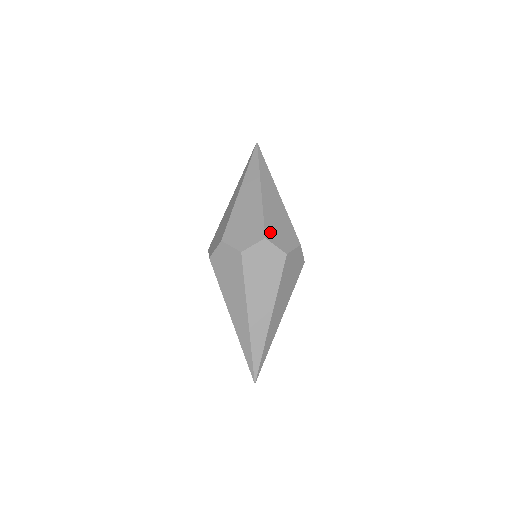
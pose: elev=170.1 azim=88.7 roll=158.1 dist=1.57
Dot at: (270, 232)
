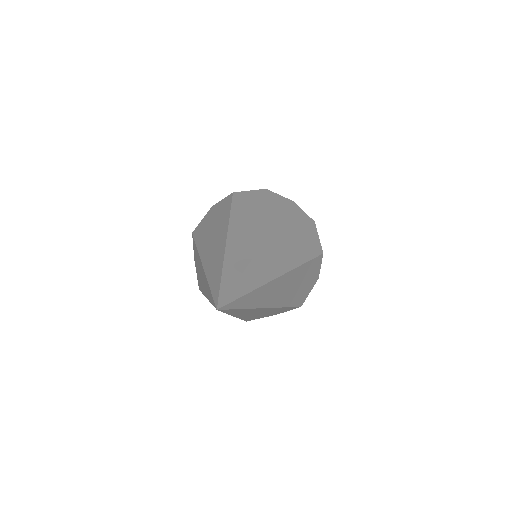
Dot at: occluded
